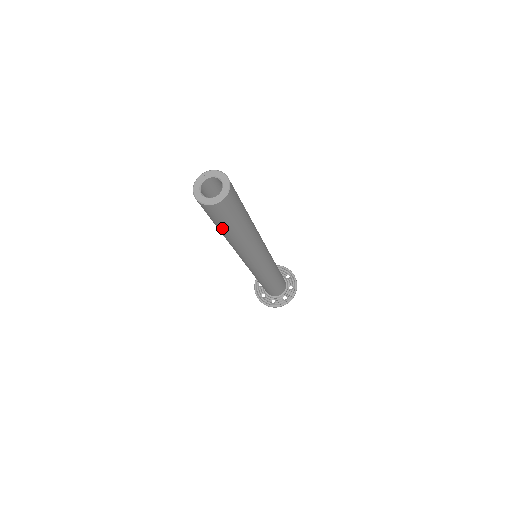
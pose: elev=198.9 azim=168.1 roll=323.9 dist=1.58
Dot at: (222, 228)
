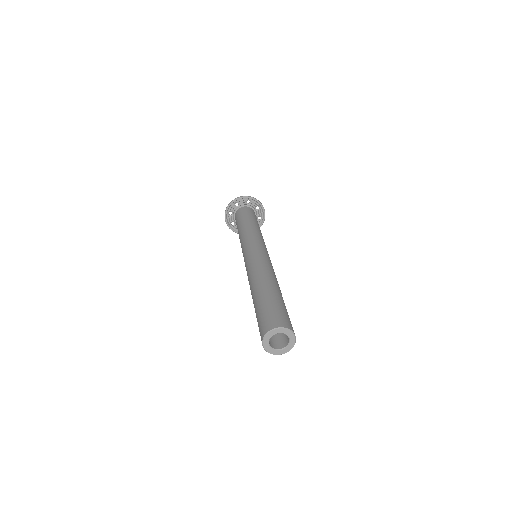
Dot at: occluded
